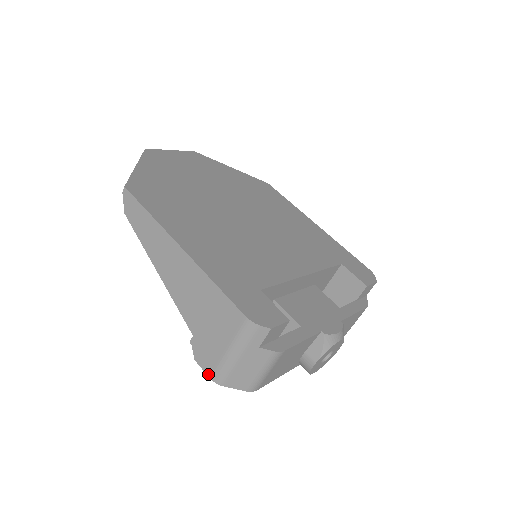
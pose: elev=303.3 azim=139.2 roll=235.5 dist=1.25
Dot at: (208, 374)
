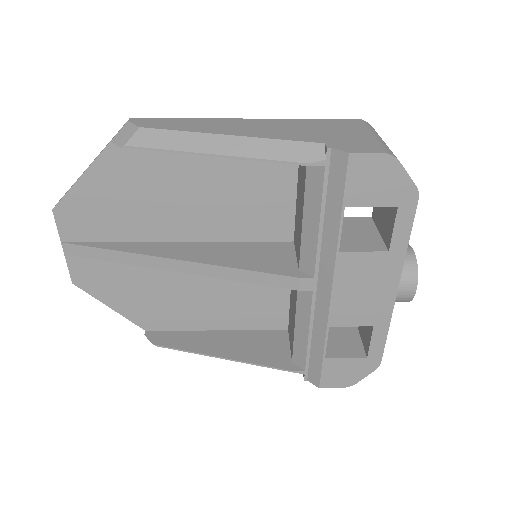
Dot at: (377, 151)
